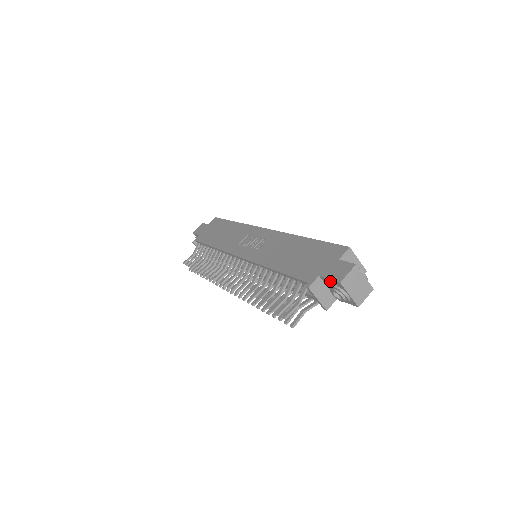
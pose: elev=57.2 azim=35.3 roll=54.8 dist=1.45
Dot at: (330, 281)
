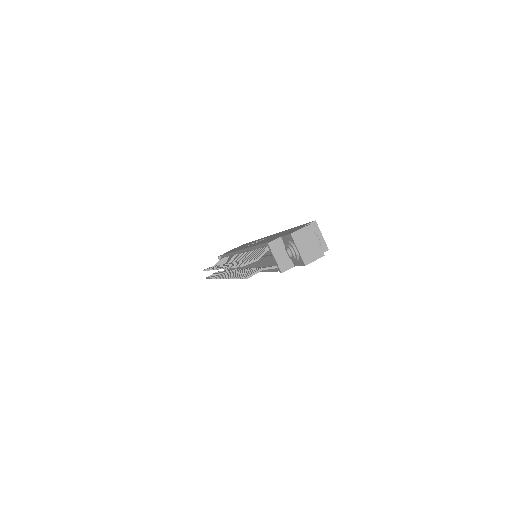
Dot at: (286, 238)
